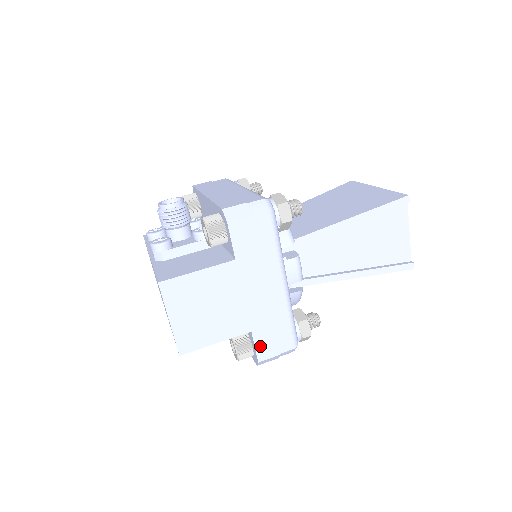
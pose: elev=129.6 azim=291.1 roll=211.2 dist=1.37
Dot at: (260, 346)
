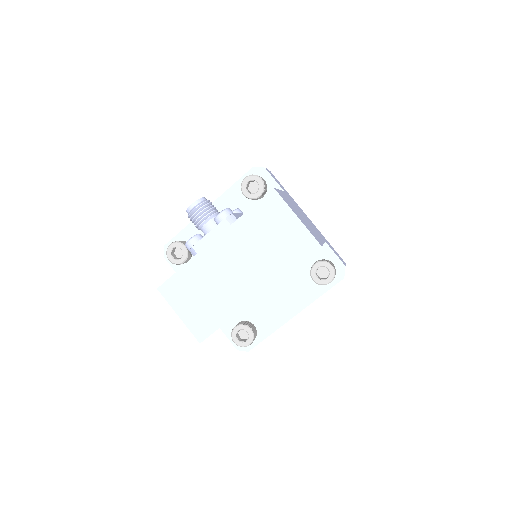
Dot at: (336, 254)
